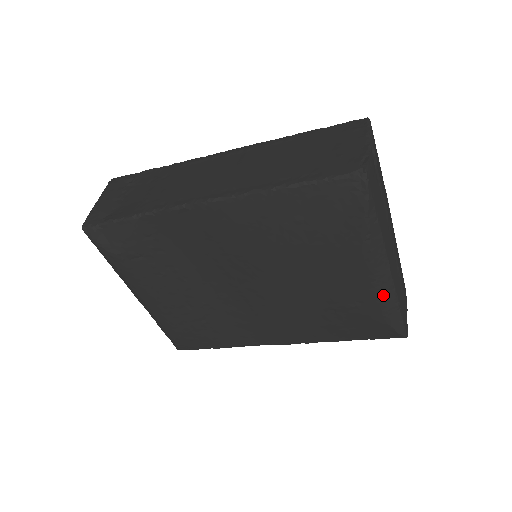
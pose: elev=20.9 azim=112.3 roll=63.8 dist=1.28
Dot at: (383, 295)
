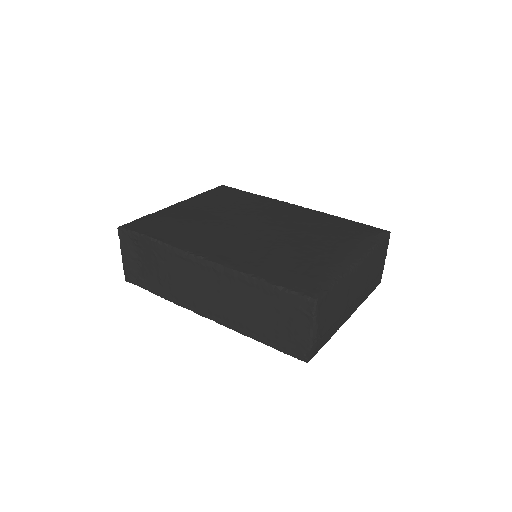
Dot at: occluded
